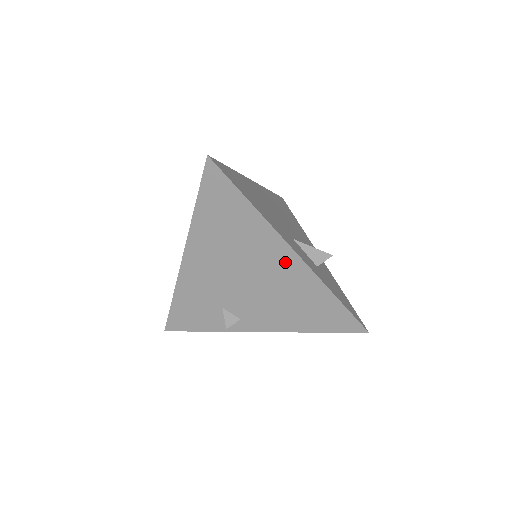
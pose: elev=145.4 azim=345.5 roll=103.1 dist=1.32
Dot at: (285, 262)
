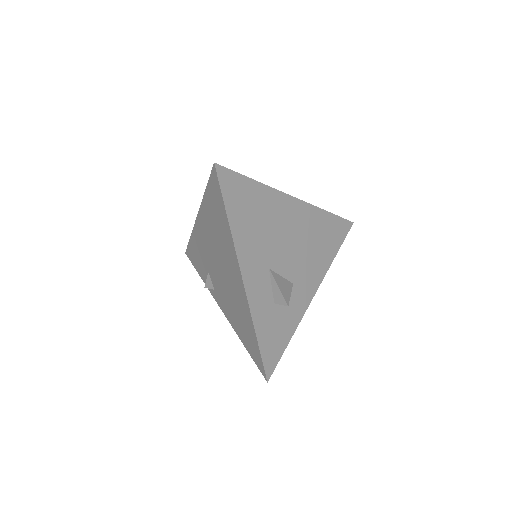
Dot at: (237, 281)
